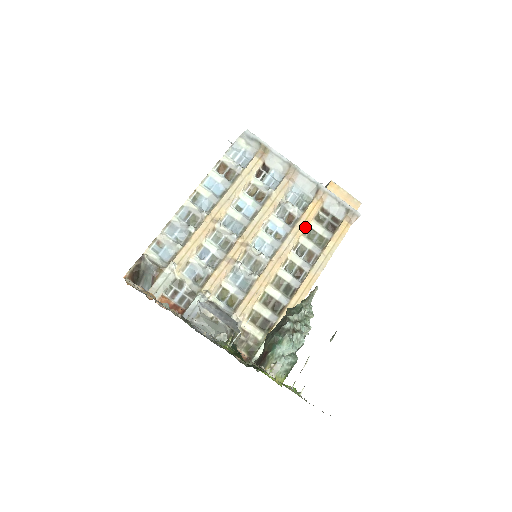
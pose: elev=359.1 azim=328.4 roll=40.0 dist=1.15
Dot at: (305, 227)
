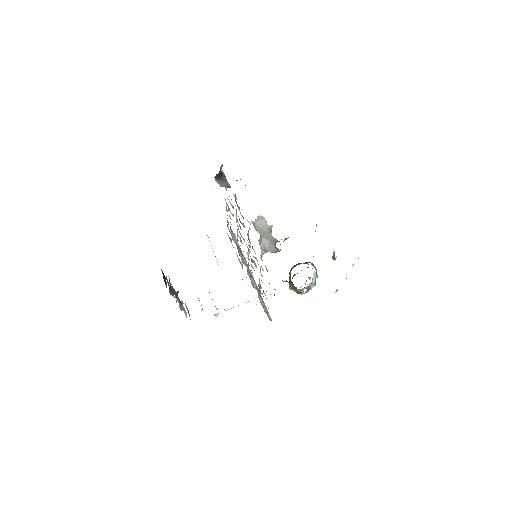
Dot at: occluded
